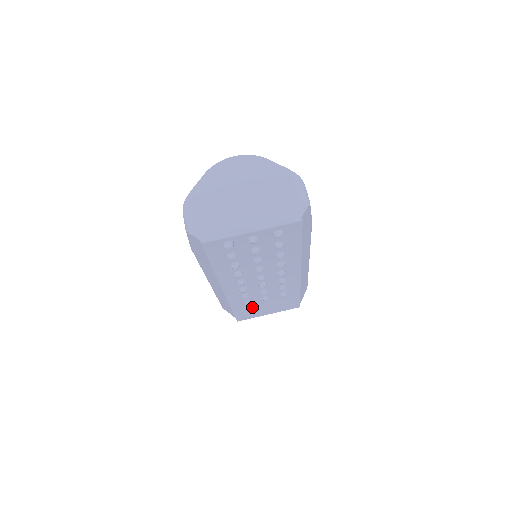
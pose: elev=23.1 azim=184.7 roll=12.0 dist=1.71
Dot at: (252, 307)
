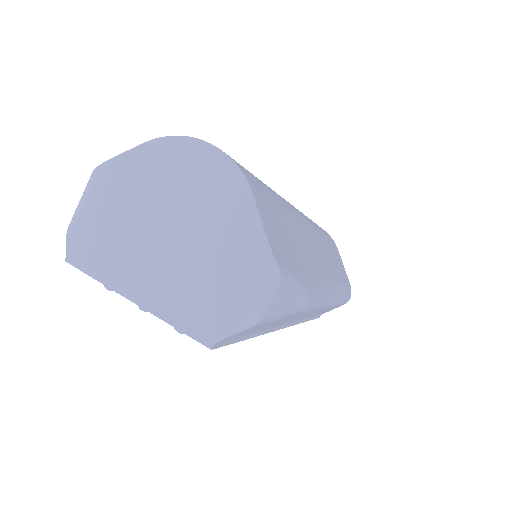
Dot at: occluded
